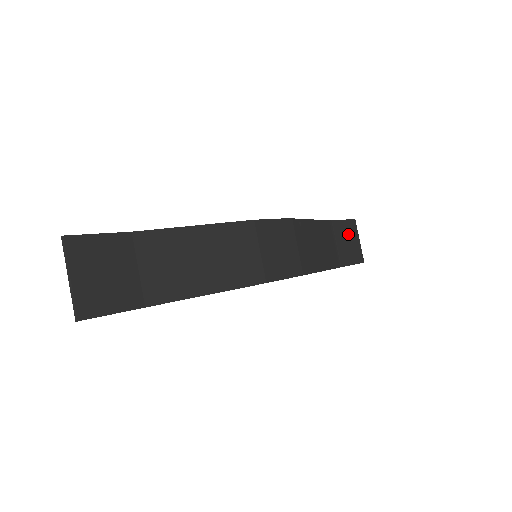
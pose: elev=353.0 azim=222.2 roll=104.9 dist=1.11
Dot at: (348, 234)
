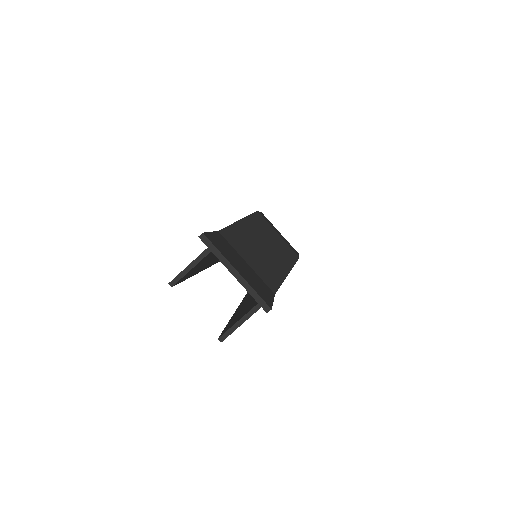
Dot at: occluded
